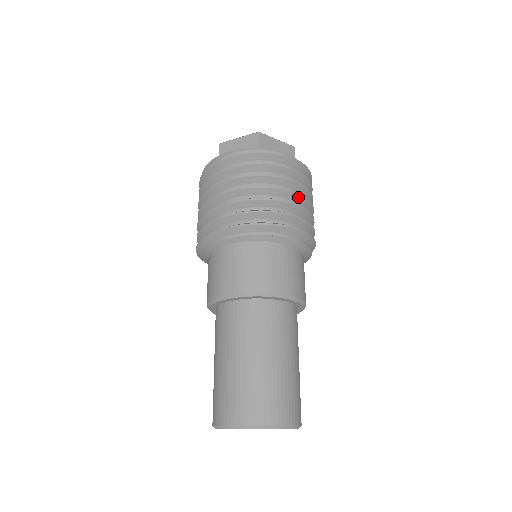
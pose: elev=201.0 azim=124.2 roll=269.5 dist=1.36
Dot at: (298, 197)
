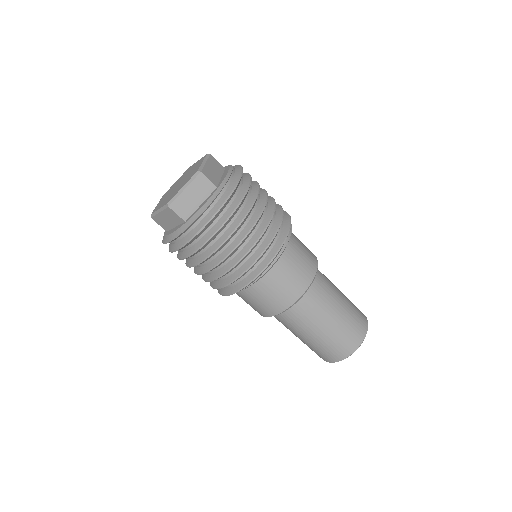
Dot at: occluded
